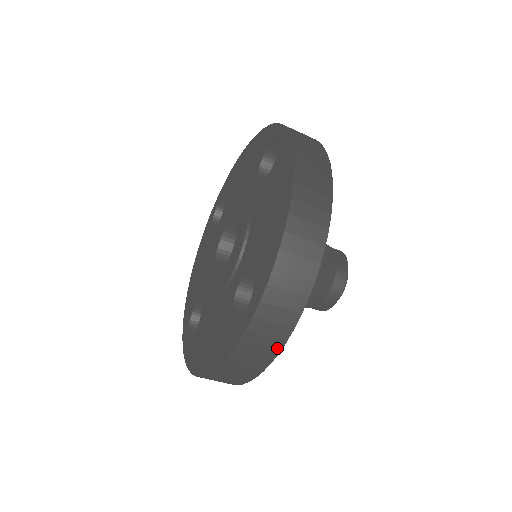
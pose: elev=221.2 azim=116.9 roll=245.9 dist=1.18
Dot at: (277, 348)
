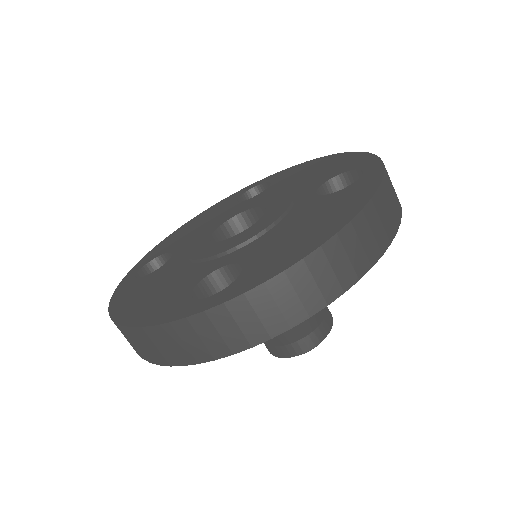
Dot at: (400, 207)
